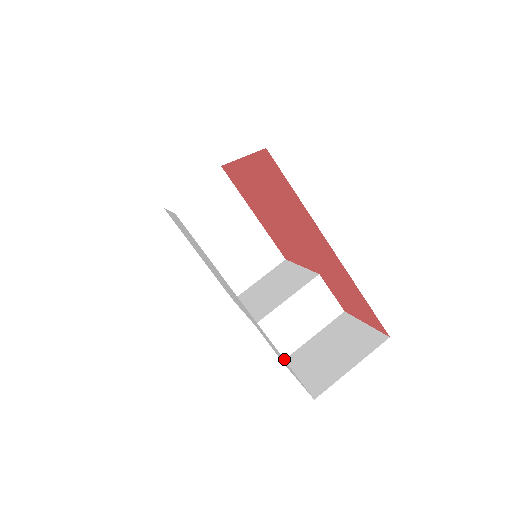
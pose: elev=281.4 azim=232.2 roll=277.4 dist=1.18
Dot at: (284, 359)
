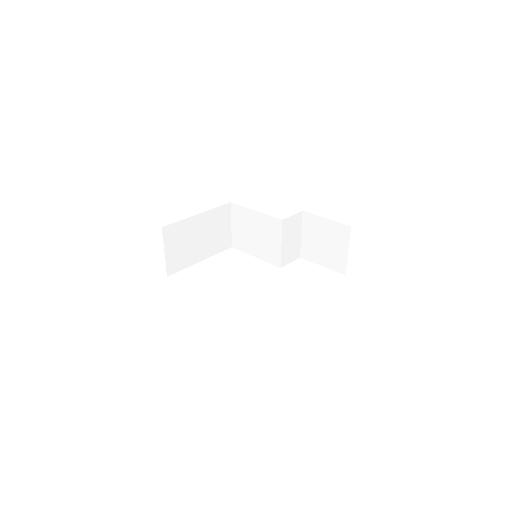
Dot at: (300, 256)
